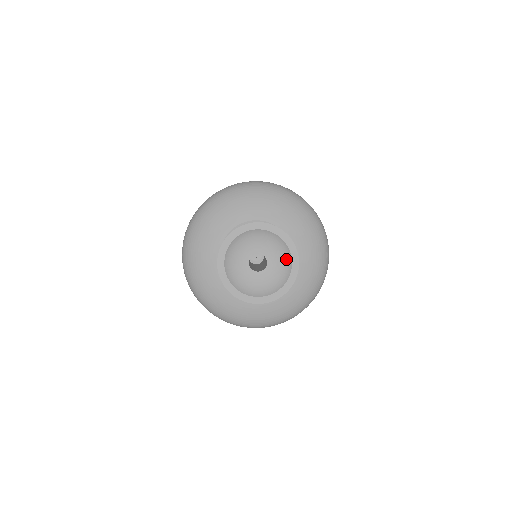
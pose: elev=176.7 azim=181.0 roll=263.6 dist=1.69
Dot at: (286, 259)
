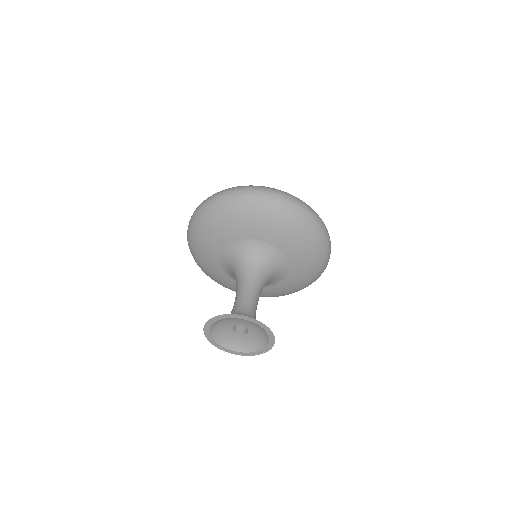
Dot at: (250, 321)
